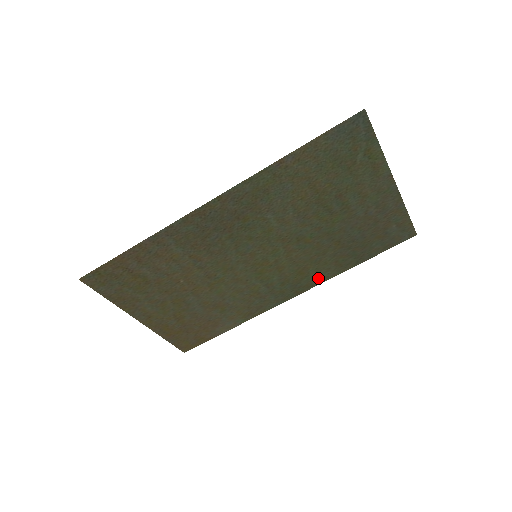
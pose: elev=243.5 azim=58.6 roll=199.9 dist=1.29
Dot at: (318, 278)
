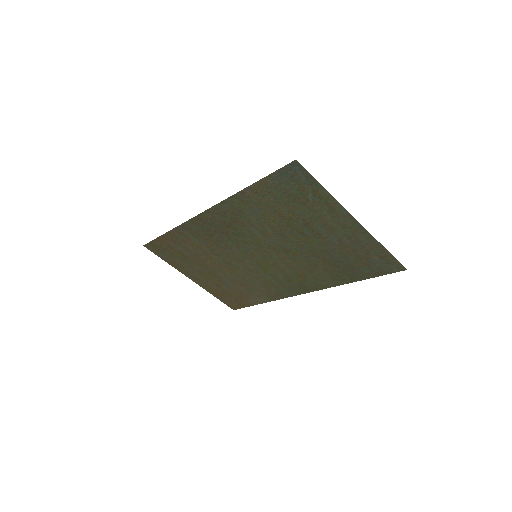
Dot at: (319, 284)
